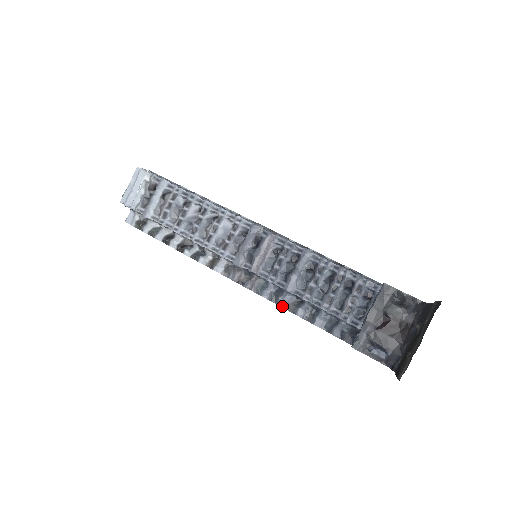
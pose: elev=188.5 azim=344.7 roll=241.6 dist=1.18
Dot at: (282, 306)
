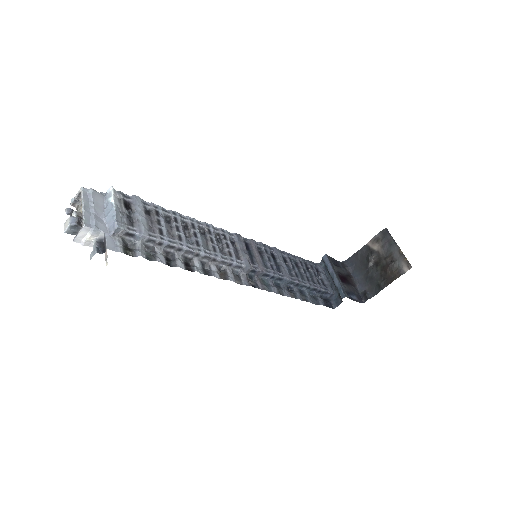
Dot at: (287, 296)
